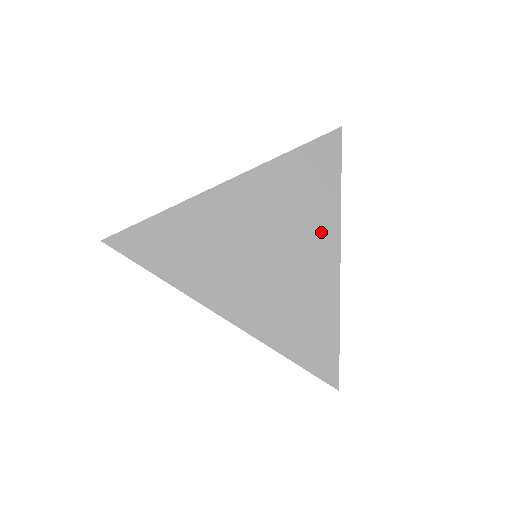
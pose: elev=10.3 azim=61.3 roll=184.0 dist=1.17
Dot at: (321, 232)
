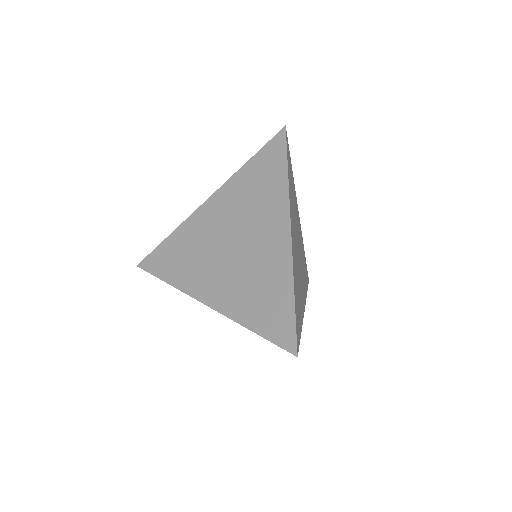
Dot at: (274, 218)
